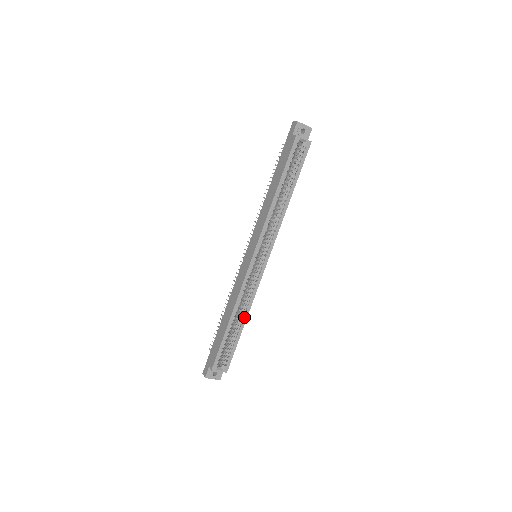
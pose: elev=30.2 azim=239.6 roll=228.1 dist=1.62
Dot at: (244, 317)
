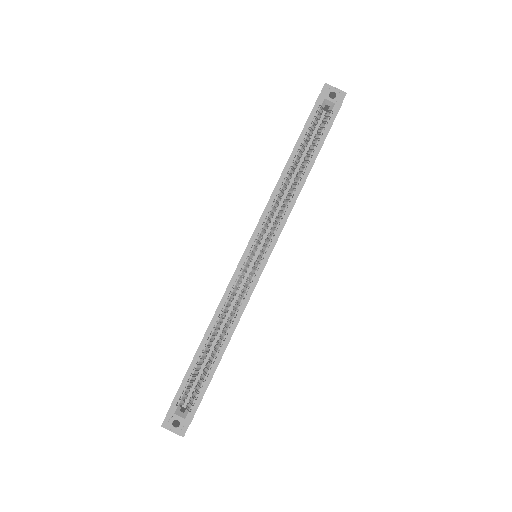
Dot at: (225, 339)
